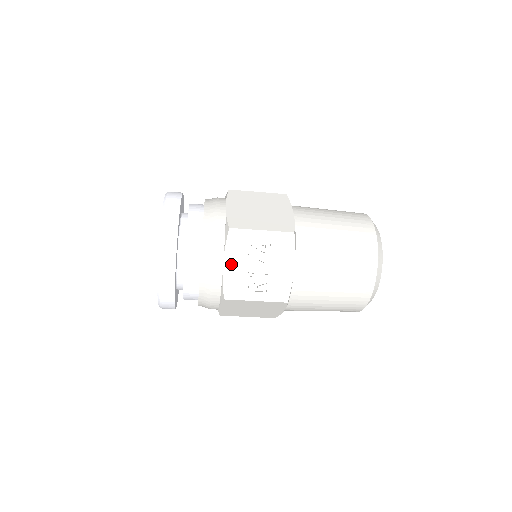
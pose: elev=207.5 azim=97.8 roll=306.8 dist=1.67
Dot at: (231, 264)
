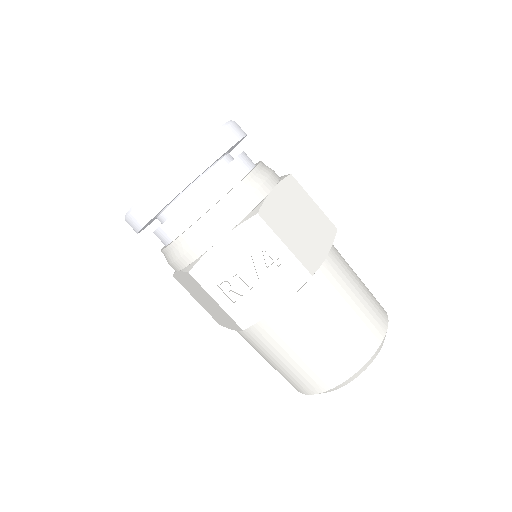
Dot at: (226, 247)
